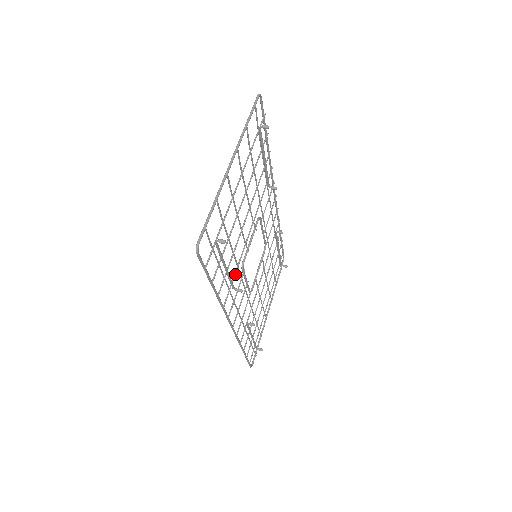
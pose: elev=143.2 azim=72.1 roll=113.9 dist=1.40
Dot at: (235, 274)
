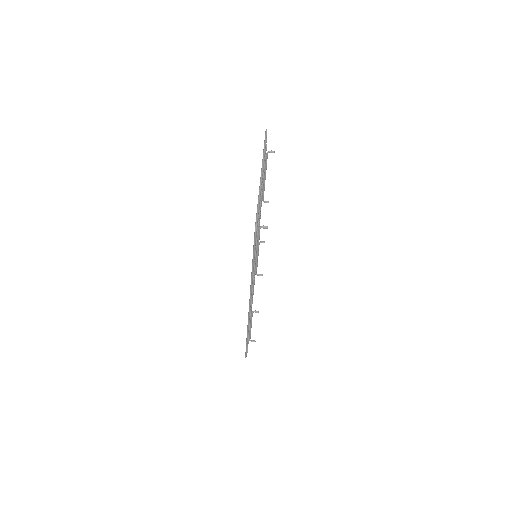
Dot at: occluded
